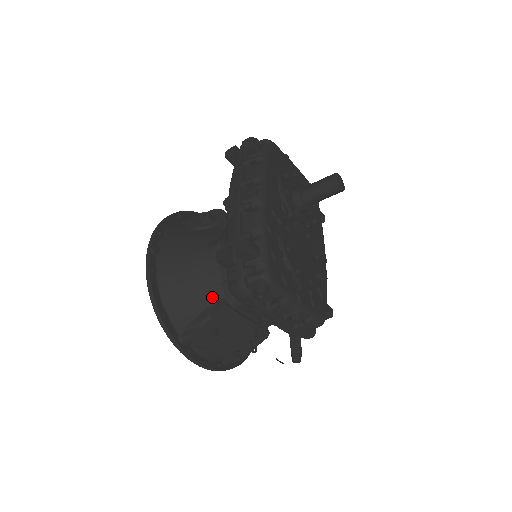
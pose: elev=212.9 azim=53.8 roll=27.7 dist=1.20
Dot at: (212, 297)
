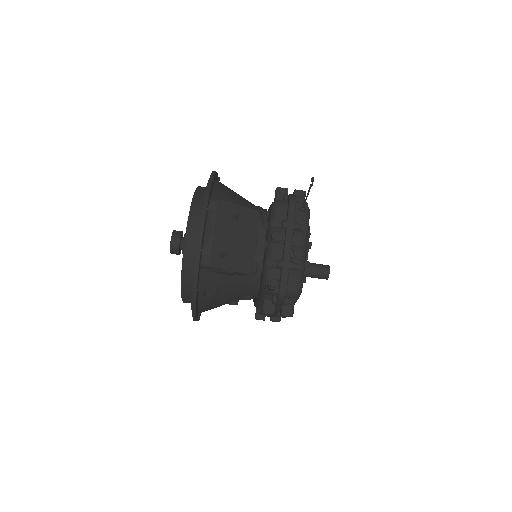
Dot at: occluded
